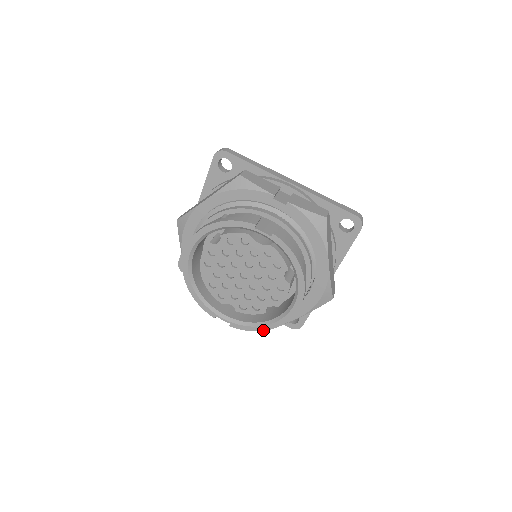
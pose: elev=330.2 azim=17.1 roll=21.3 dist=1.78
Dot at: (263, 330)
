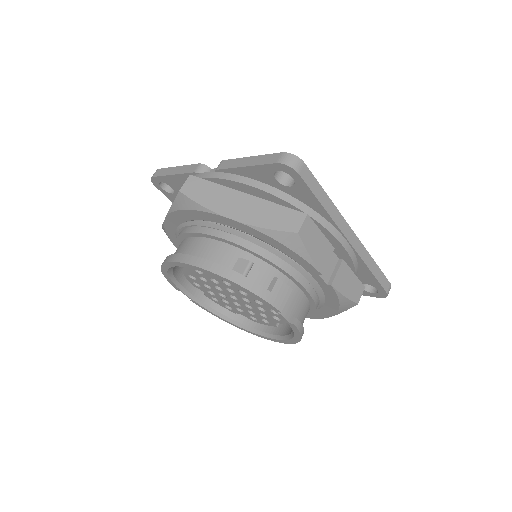
Dot at: occluded
